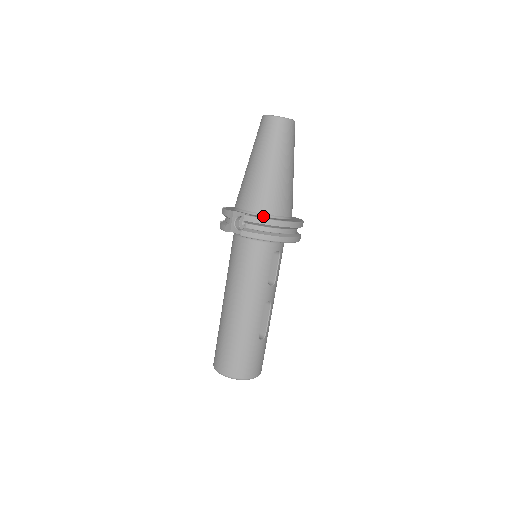
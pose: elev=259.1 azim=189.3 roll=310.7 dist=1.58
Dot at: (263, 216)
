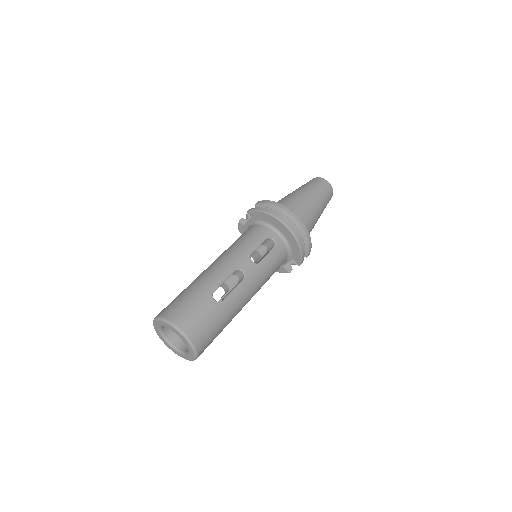
Dot at: occluded
